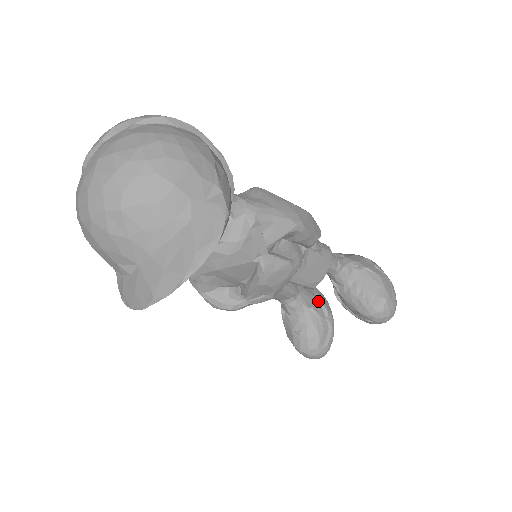
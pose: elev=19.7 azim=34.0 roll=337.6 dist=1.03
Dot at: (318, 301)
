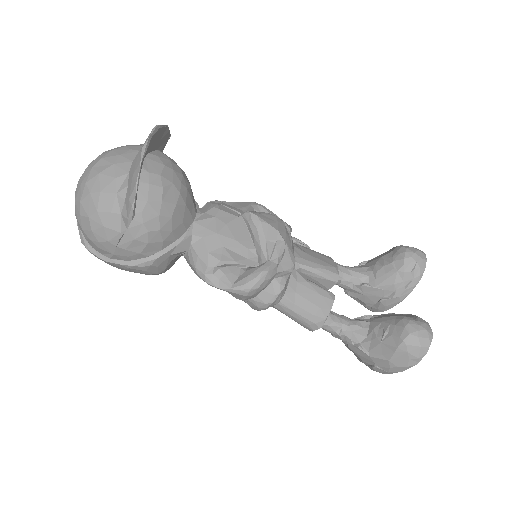
Dot at: occluded
